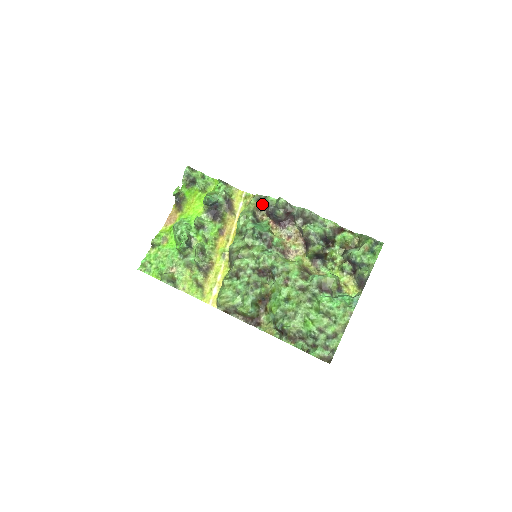
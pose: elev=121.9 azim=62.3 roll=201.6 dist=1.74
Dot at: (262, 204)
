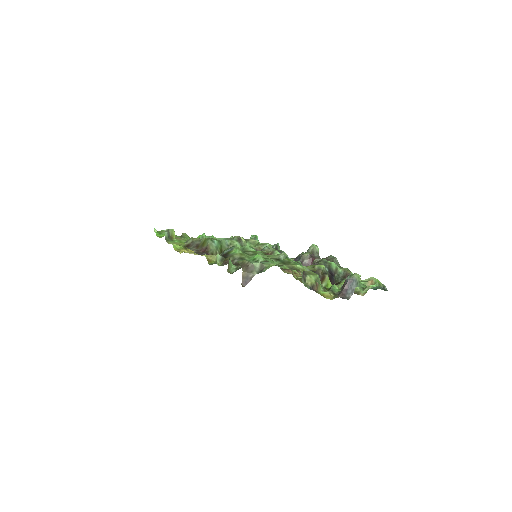
Dot at: (294, 258)
